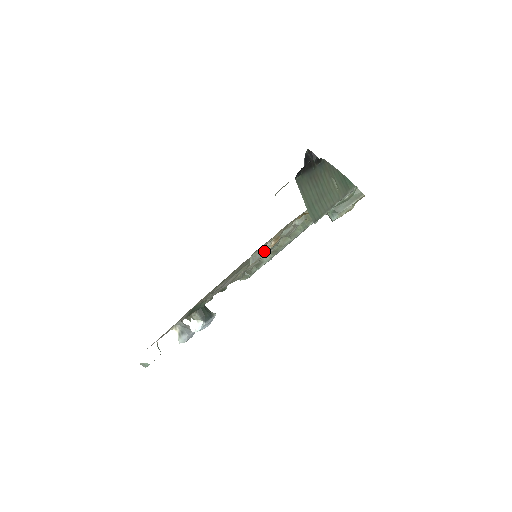
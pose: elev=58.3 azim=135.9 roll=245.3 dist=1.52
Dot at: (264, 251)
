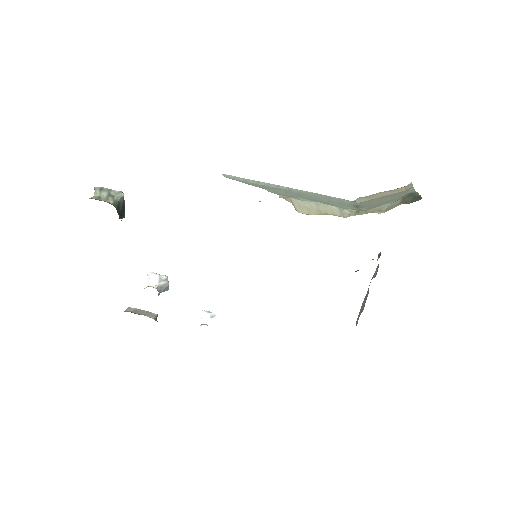
Dot at: occluded
